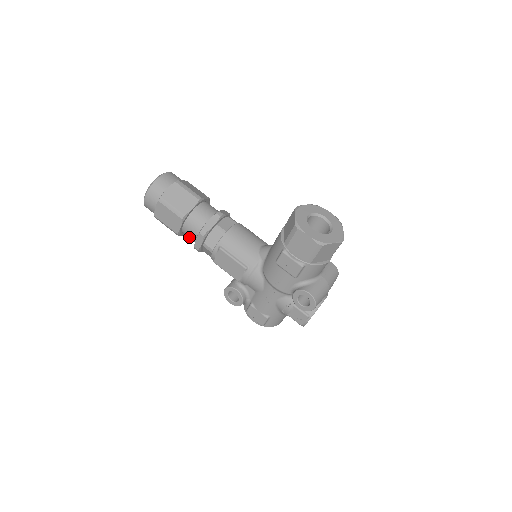
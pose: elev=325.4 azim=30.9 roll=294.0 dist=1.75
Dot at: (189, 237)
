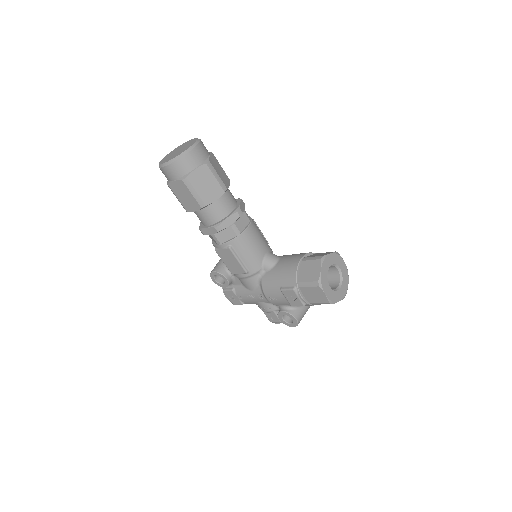
Dot at: (197, 216)
